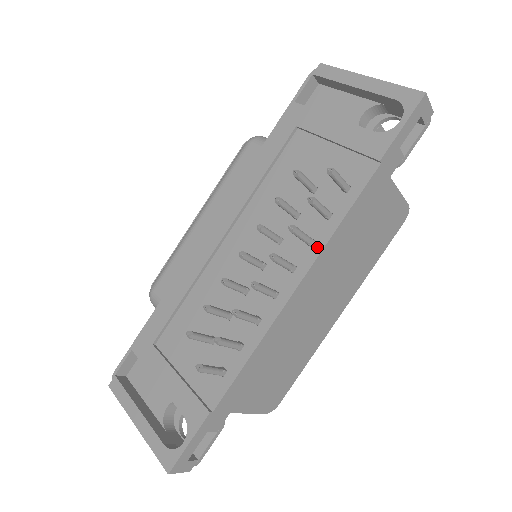
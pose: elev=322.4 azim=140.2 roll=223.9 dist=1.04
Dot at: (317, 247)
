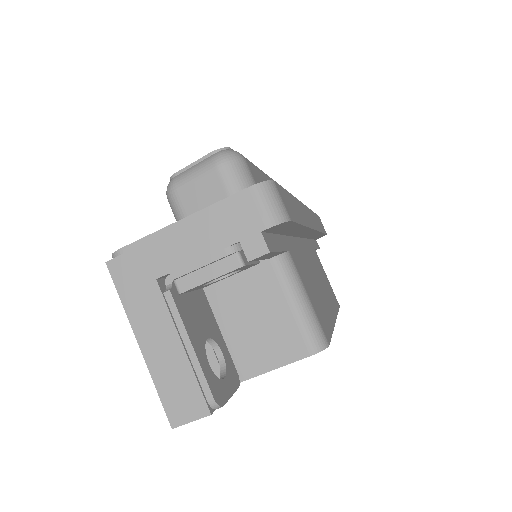
Dot at: occluded
